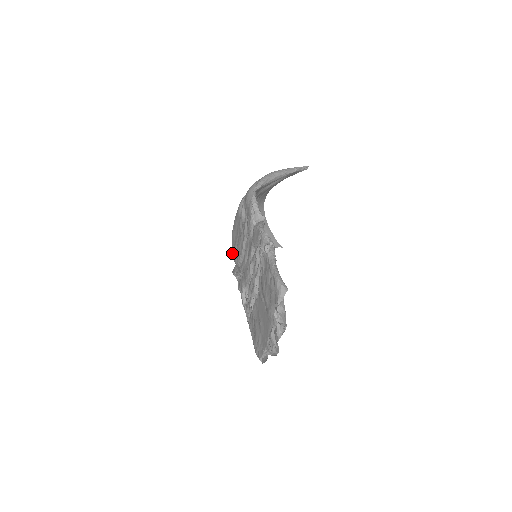
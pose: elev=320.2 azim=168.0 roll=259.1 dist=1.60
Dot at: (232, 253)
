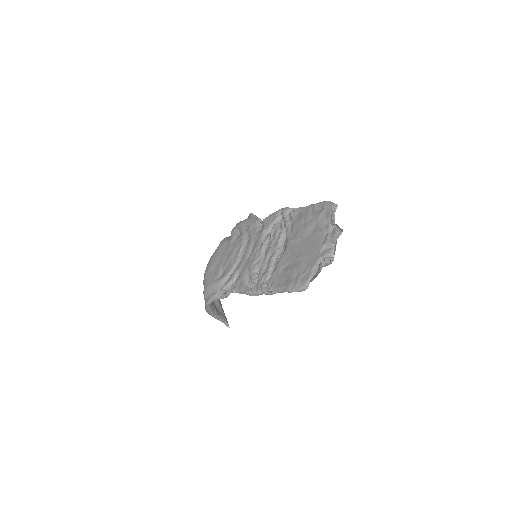
Dot at: (209, 283)
